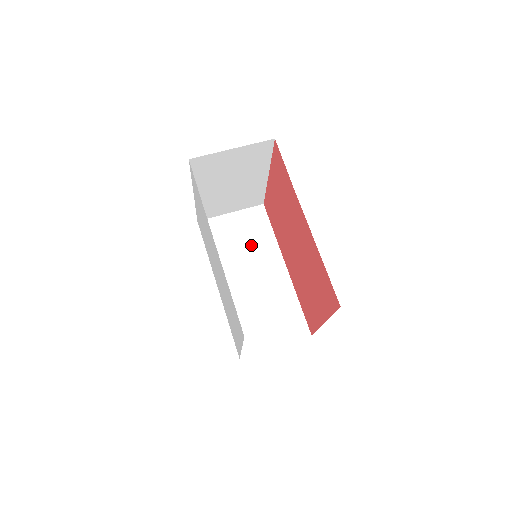
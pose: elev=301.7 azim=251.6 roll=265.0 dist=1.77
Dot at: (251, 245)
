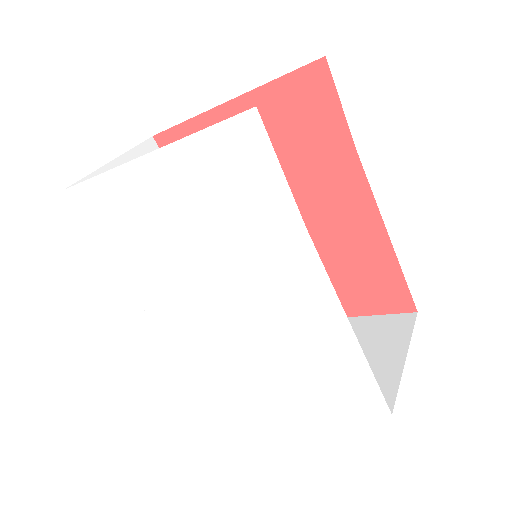
Dot at: occluded
